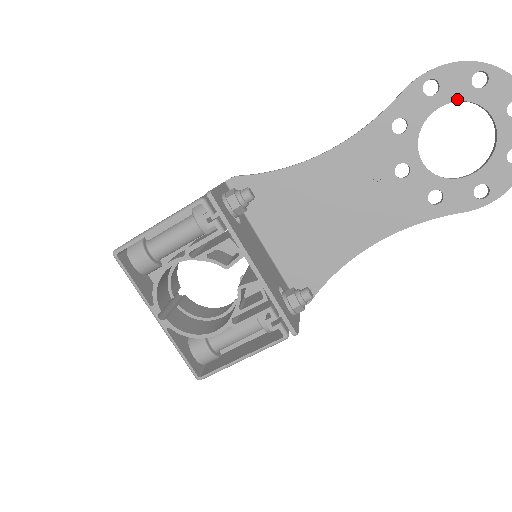
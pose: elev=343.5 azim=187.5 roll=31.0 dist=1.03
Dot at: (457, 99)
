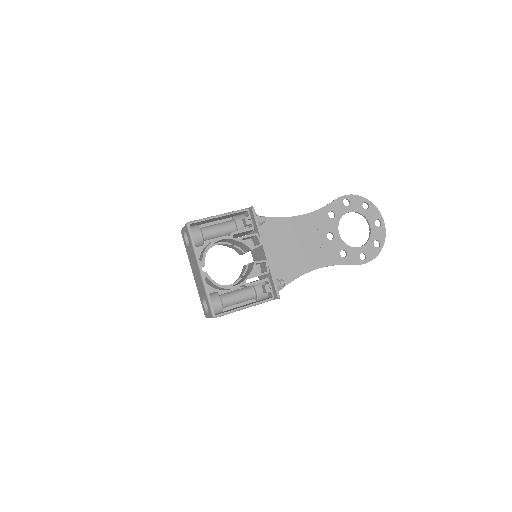
Dot at: (356, 211)
